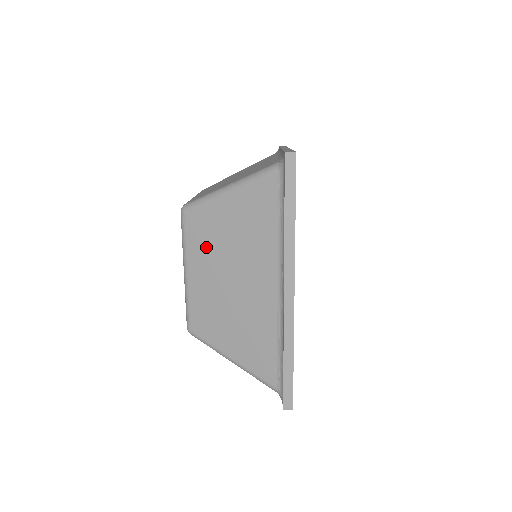
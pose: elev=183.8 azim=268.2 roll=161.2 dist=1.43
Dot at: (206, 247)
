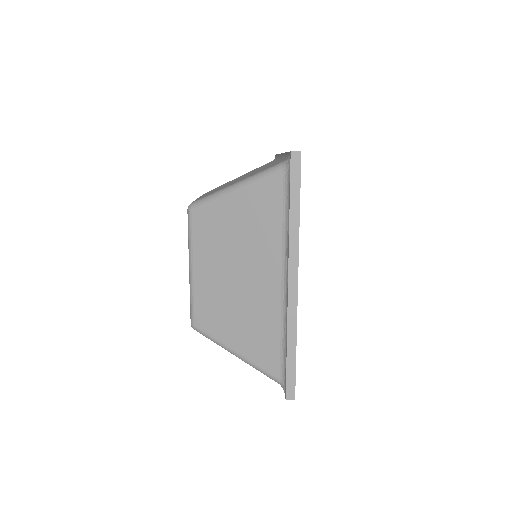
Dot at: (212, 243)
